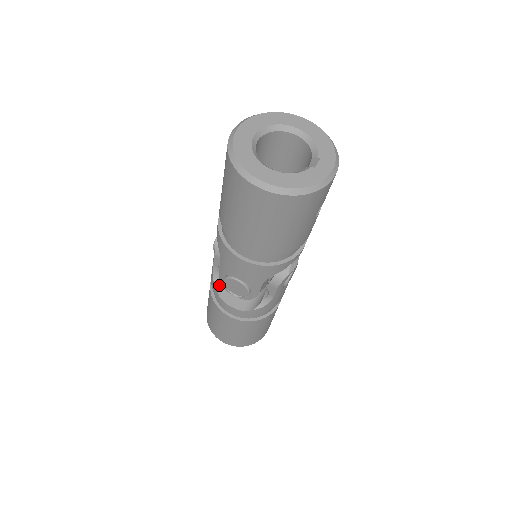
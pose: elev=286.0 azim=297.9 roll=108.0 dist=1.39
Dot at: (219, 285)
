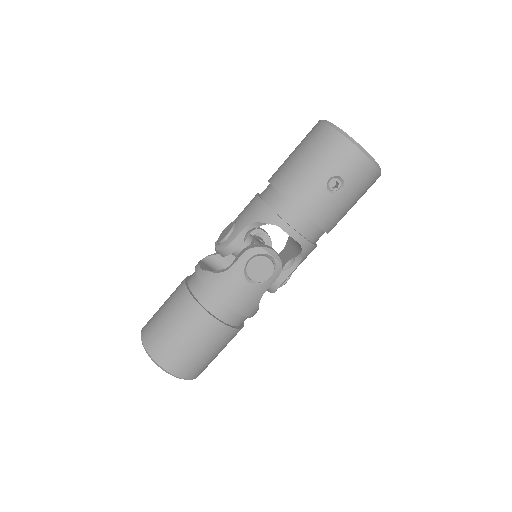
Dot at: (212, 259)
